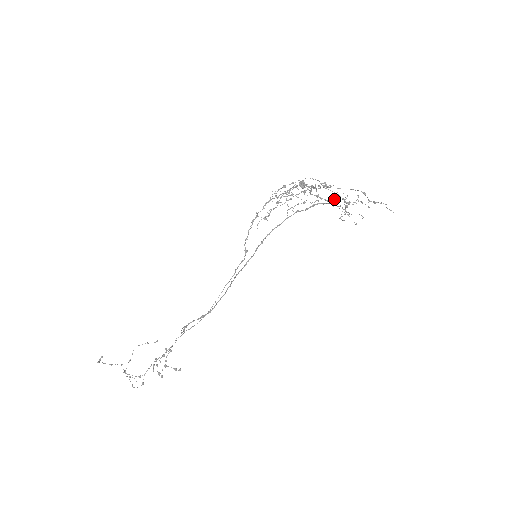
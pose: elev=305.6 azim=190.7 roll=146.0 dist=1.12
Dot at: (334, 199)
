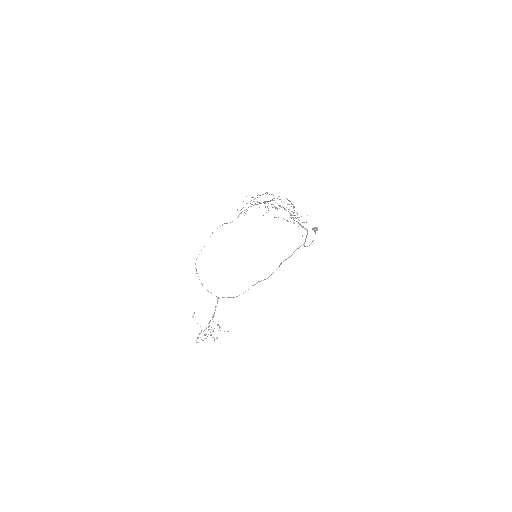
Dot at: occluded
